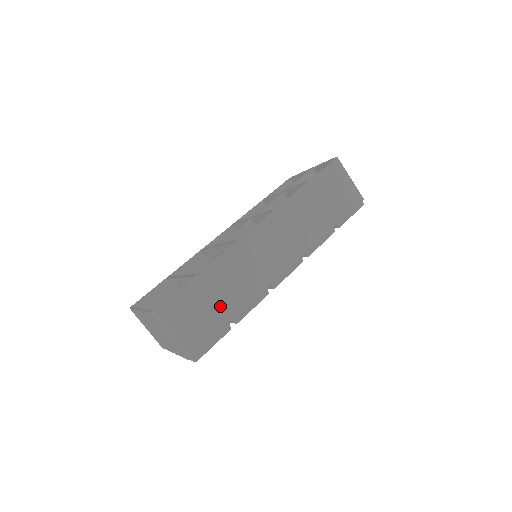
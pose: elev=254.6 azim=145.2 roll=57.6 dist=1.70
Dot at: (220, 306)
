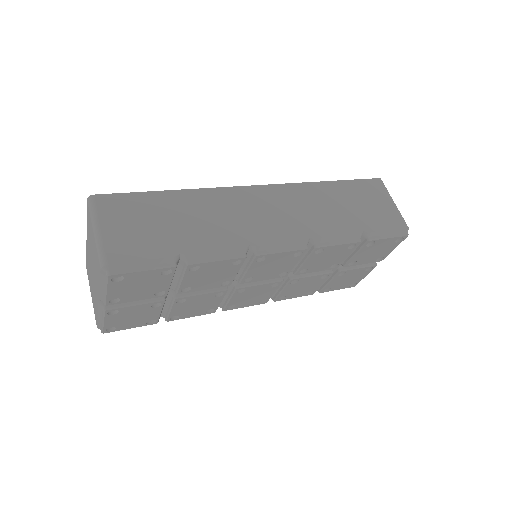
Dot at: (175, 232)
